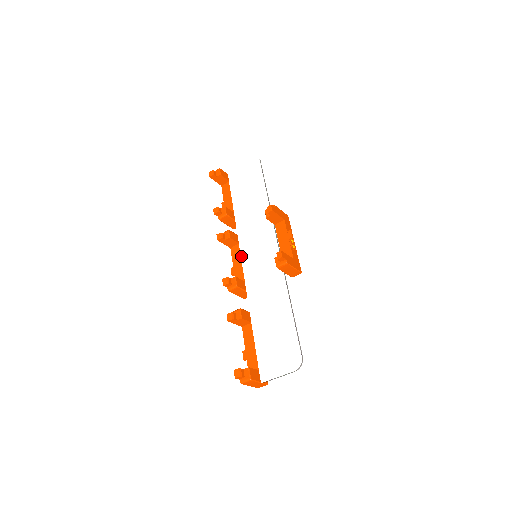
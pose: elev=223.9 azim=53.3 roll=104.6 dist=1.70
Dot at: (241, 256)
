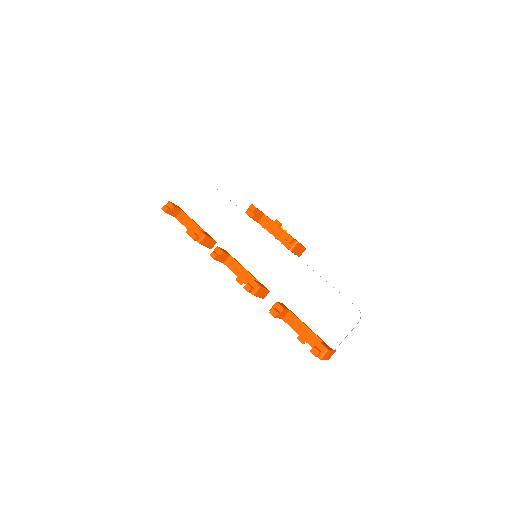
Dot at: (241, 264)
